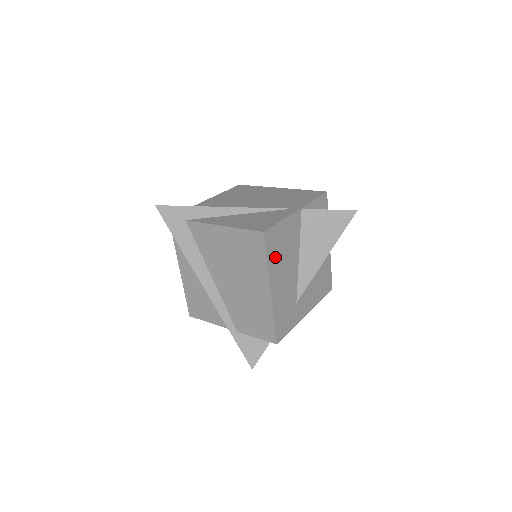
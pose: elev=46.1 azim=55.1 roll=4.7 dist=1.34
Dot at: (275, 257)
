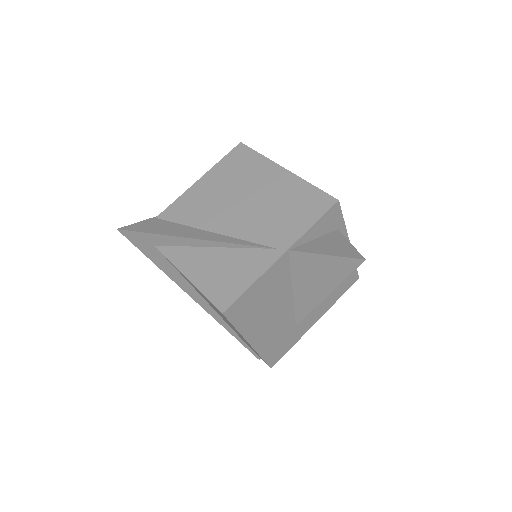
Dot at: (250, 317)
